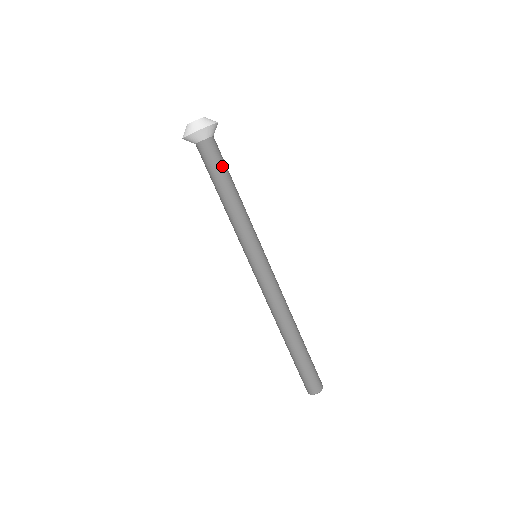
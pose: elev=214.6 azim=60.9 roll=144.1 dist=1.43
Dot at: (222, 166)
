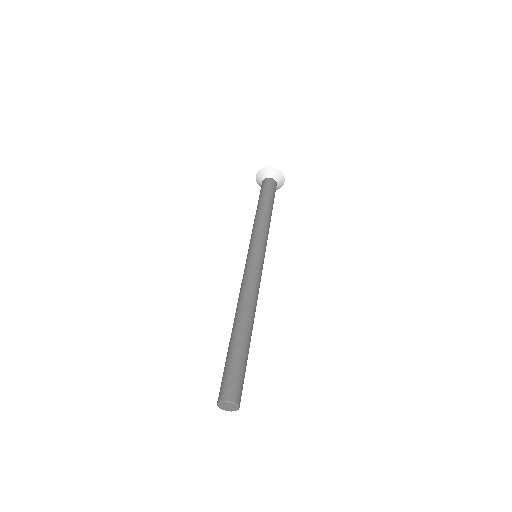
Dot at: (274, 197)
